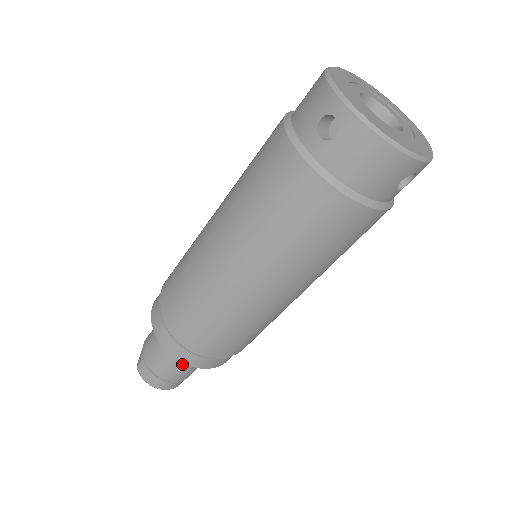
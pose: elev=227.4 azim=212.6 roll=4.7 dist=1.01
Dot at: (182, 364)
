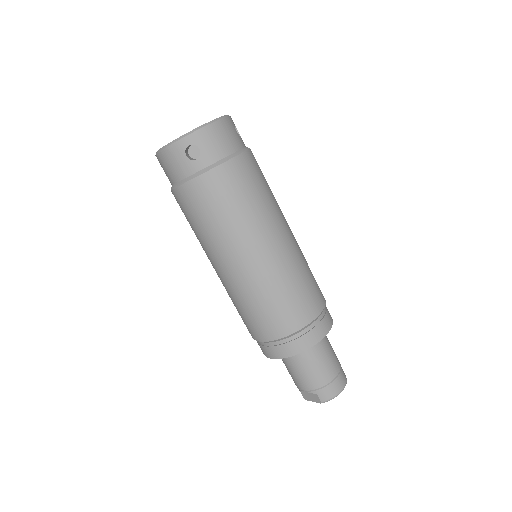
Dot at: (325, 351)
